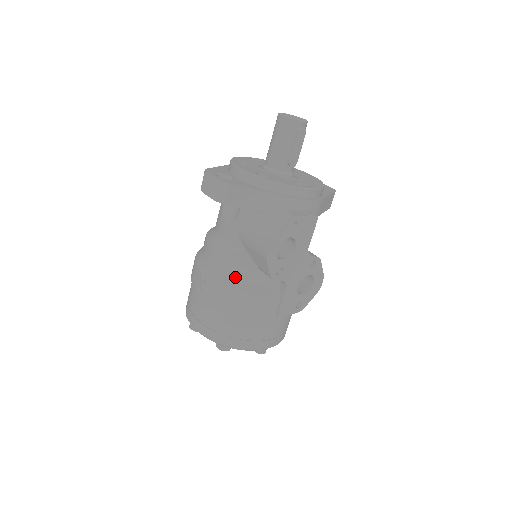
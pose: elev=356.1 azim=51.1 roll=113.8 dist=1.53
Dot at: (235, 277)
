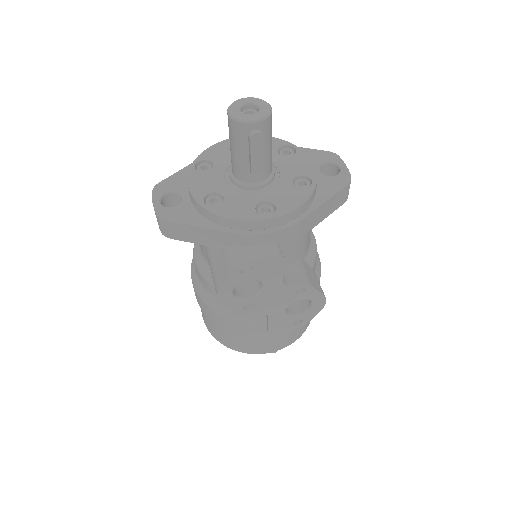
Dot at: (214, 296)
